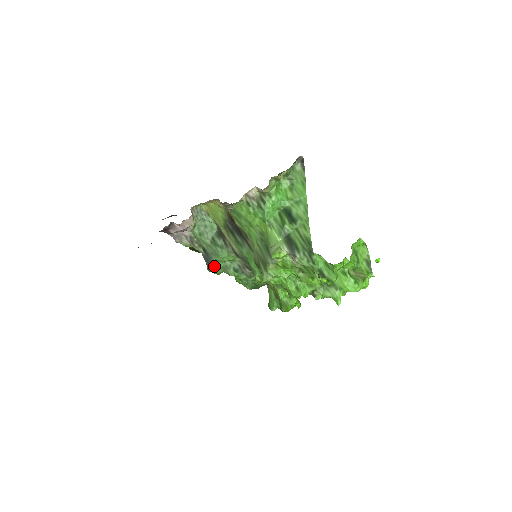
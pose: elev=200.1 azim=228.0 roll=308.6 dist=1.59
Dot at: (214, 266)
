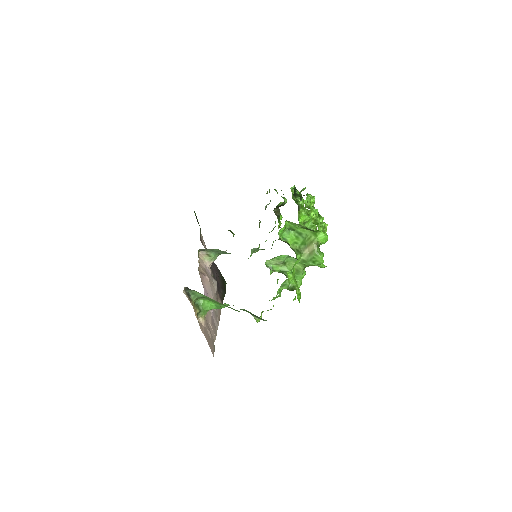
Dot at: occluded
